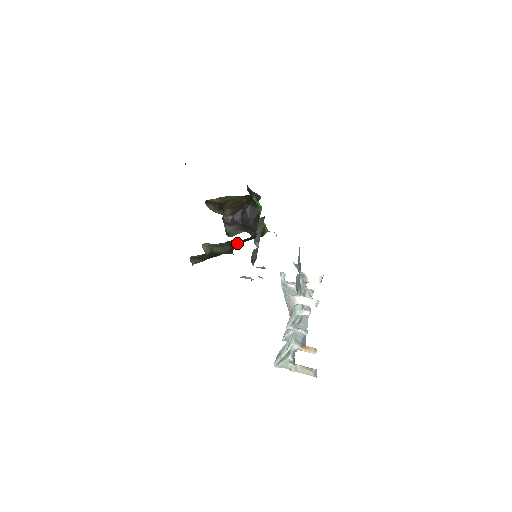
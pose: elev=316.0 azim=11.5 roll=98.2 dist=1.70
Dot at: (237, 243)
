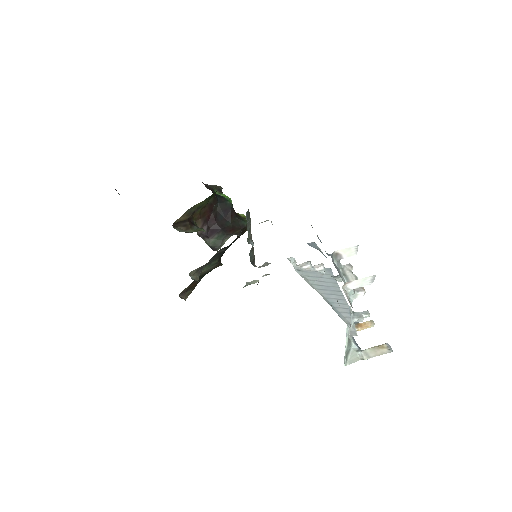
Dot at: (223, 251)
